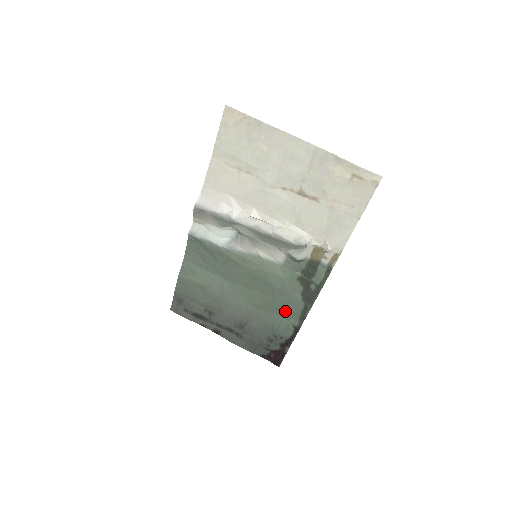
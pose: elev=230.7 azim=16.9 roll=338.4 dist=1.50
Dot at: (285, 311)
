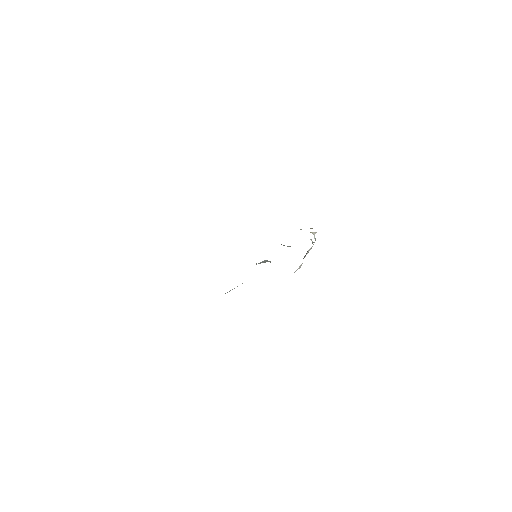
Dot at: occluded
